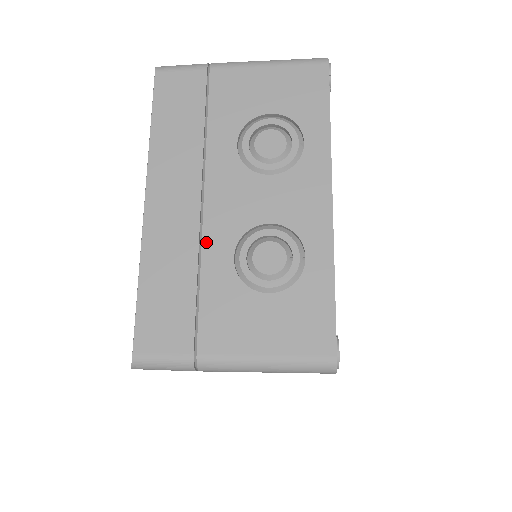
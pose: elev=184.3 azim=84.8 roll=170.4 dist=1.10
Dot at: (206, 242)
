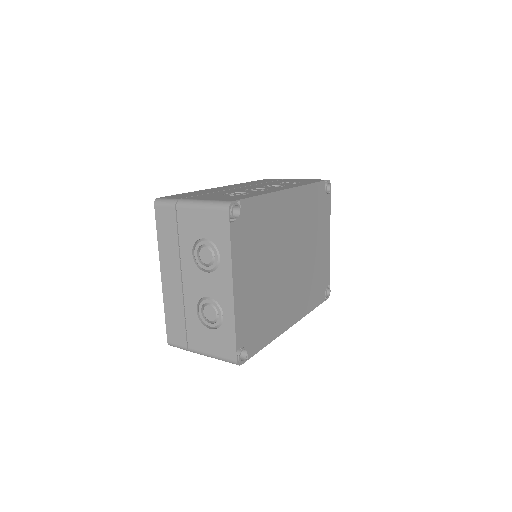
Dot at: (186, 301)
